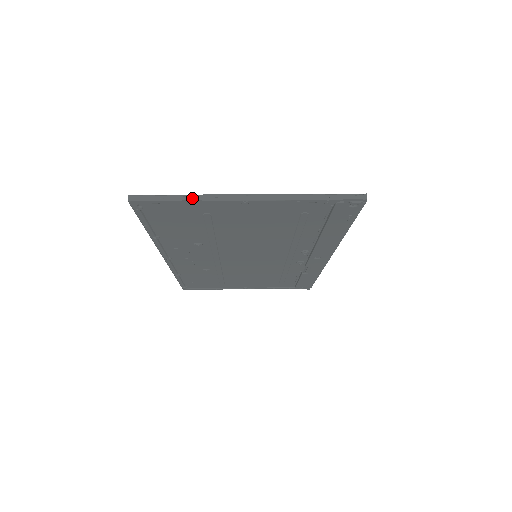
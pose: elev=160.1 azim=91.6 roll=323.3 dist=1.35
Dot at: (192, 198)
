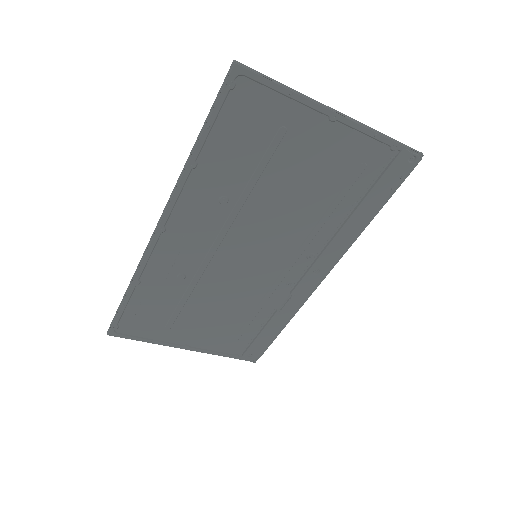
Dot at: (293, 90)
